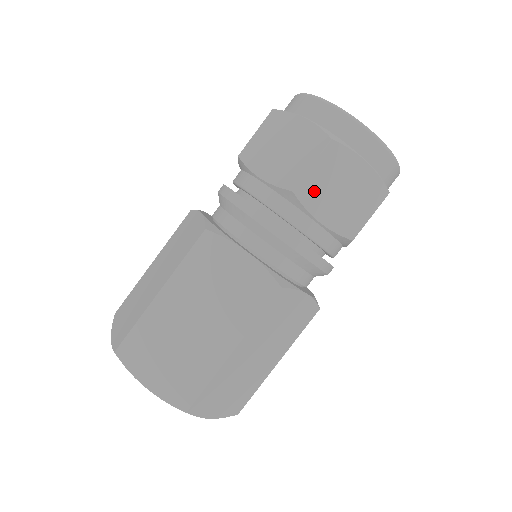
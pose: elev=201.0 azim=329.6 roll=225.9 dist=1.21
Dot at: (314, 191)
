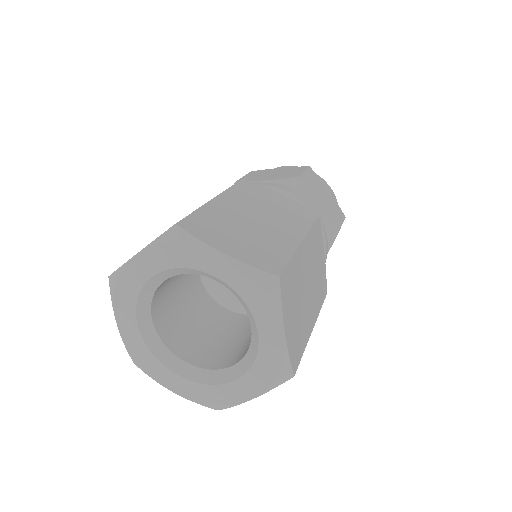
Dot at: (310, 186)
